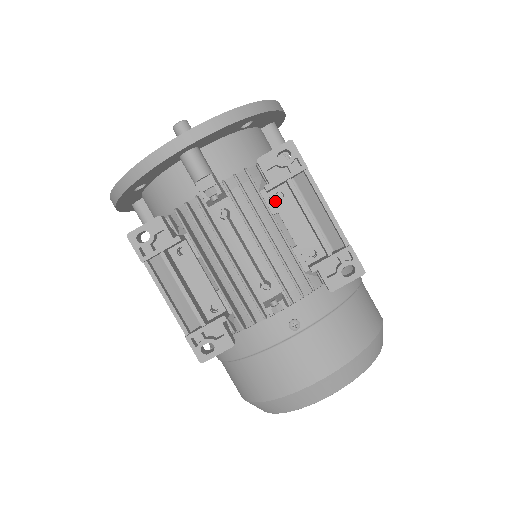
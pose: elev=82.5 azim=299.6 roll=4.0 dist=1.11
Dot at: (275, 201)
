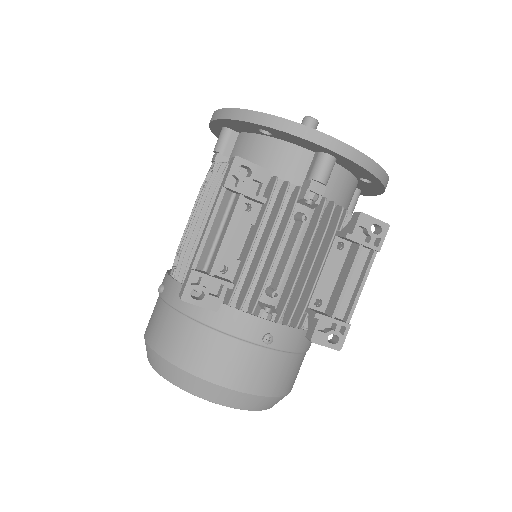
Dot at: (334, 246)
